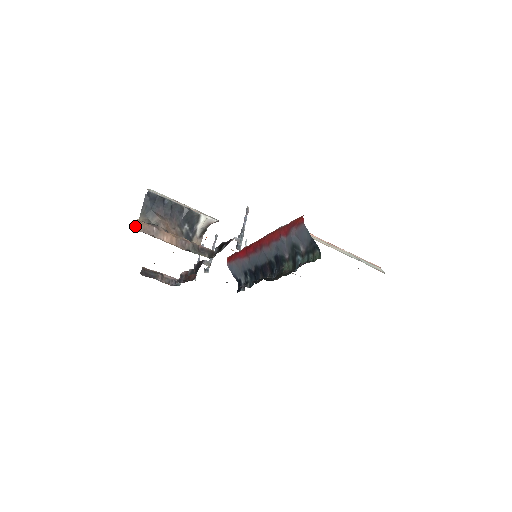
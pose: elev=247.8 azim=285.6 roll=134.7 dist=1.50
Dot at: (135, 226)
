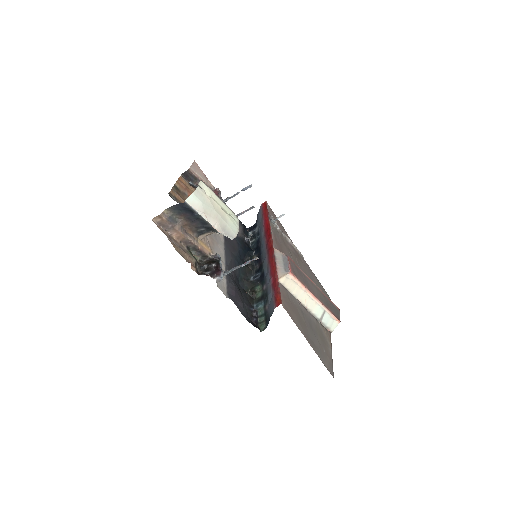
Dot at: (155, 217)
